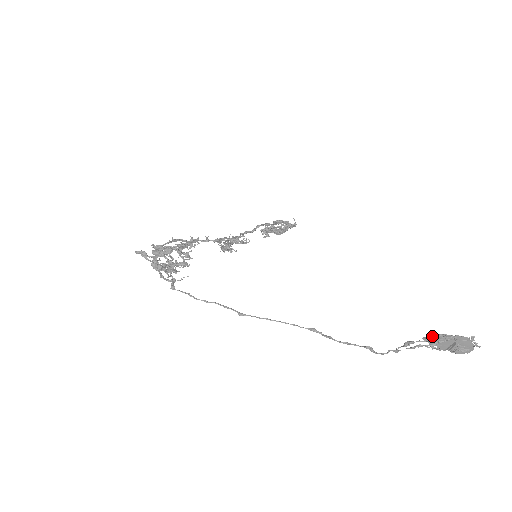
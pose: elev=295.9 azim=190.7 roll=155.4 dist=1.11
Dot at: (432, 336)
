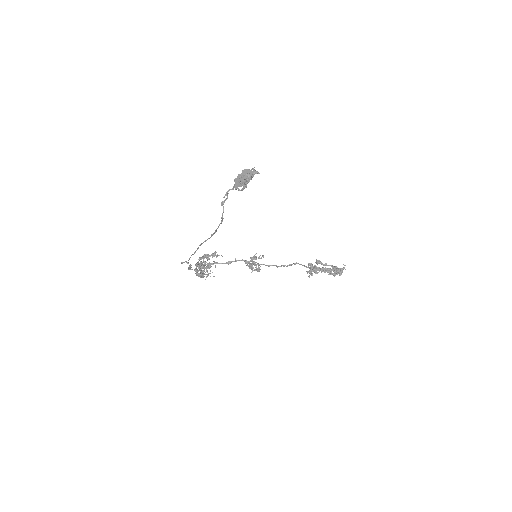
Dot at: occluded
